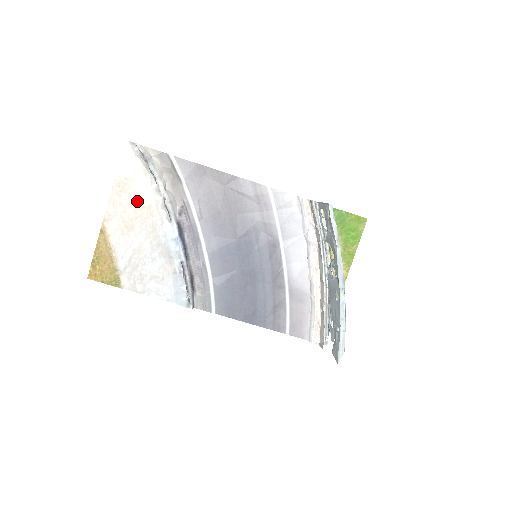
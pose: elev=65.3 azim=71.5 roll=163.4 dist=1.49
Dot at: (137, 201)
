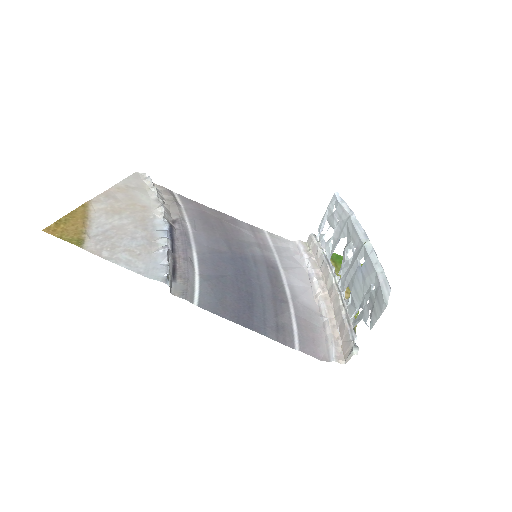
Dot at: (132, 201)
